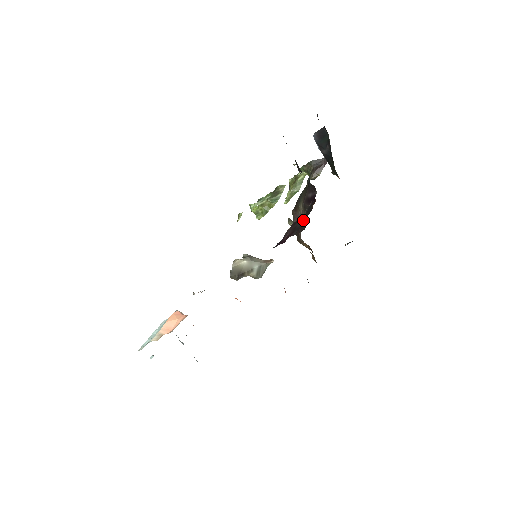
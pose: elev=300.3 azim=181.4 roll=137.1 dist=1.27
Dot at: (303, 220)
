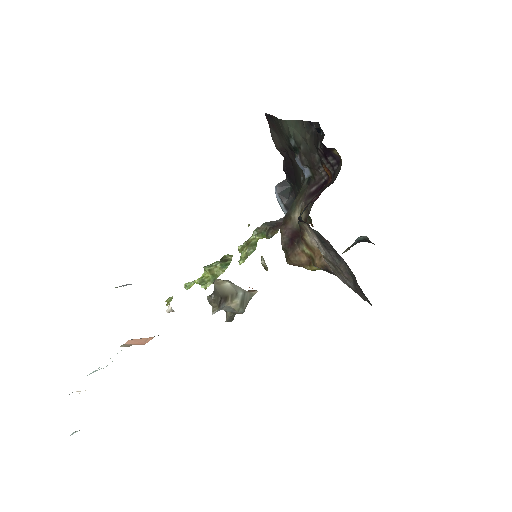
Dot at: (329, 184)
